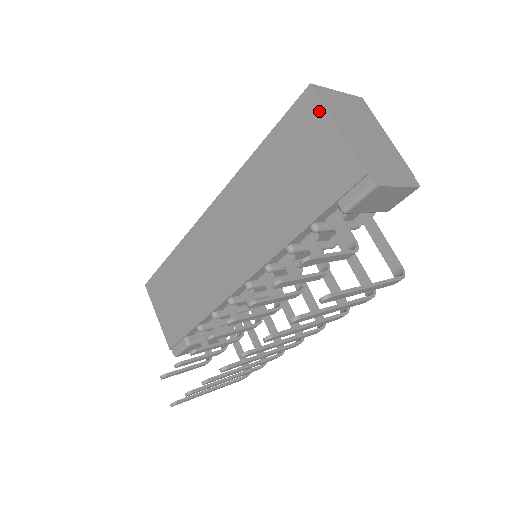
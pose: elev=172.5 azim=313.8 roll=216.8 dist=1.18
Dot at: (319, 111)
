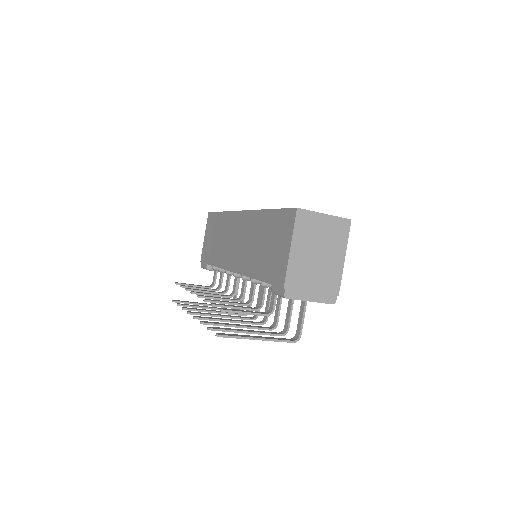
Dot at: (291, 229)
